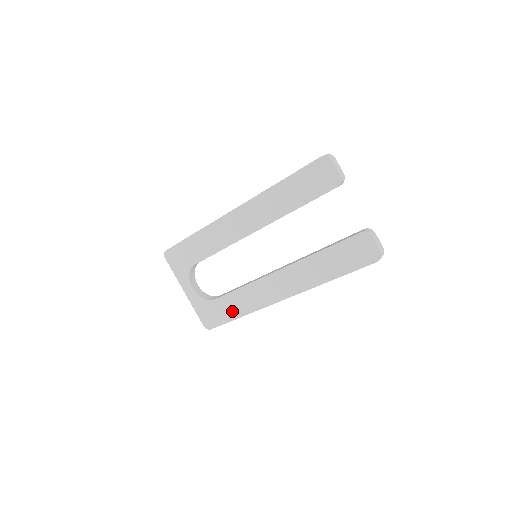
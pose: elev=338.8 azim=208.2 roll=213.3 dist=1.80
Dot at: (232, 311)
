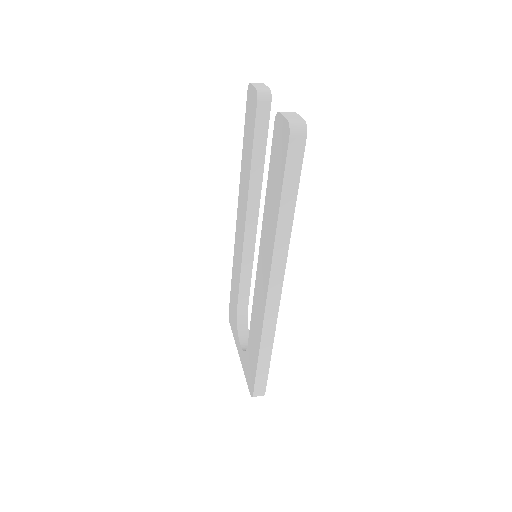
Dot at: (255, 349)
